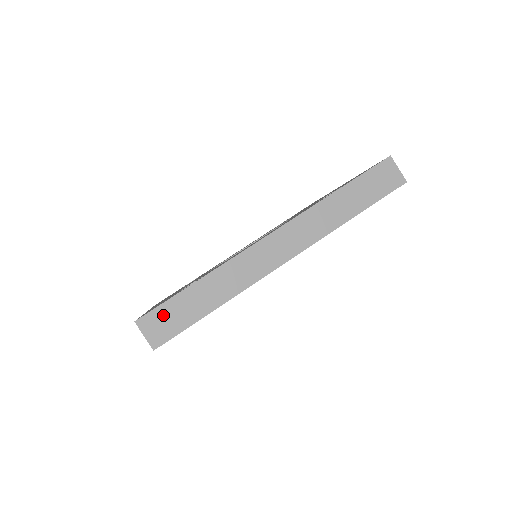
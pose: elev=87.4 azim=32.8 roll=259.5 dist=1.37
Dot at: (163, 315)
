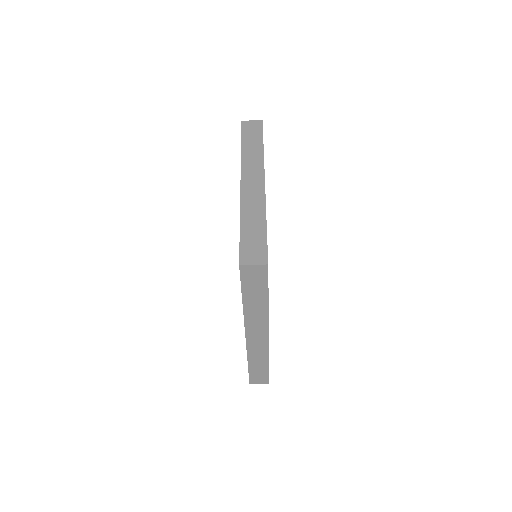
Dot at: (255, 377)
